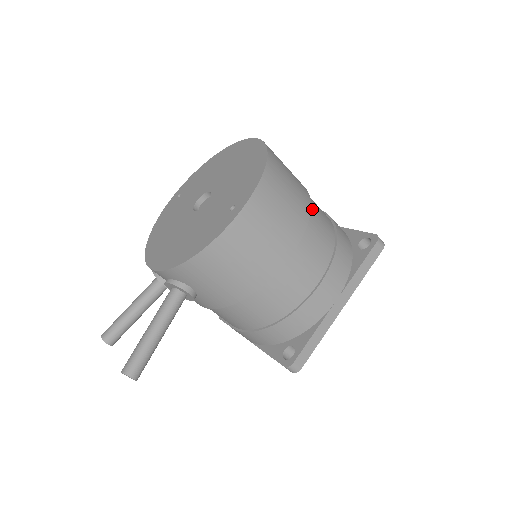
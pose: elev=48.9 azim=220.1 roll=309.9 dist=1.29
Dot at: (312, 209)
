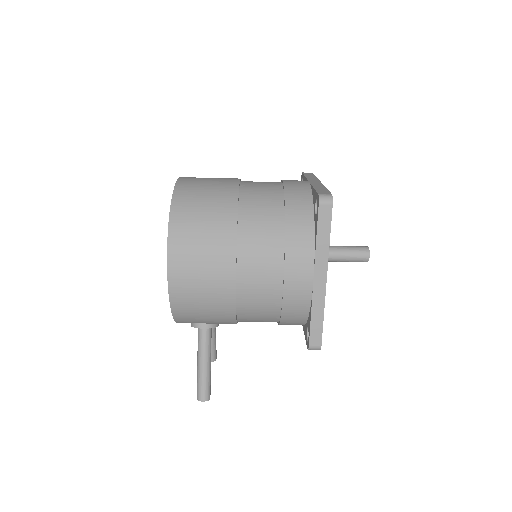
Dot at: (244, 214)
